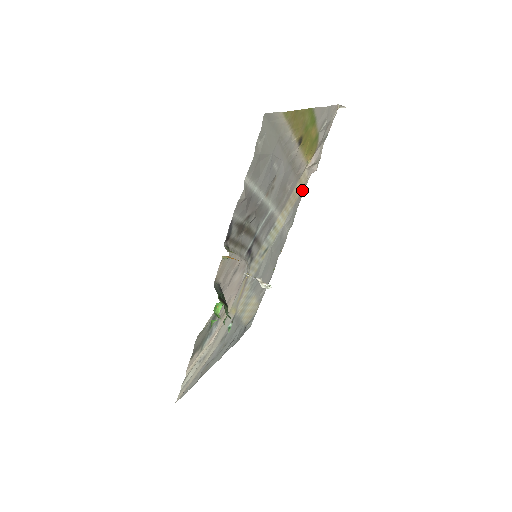
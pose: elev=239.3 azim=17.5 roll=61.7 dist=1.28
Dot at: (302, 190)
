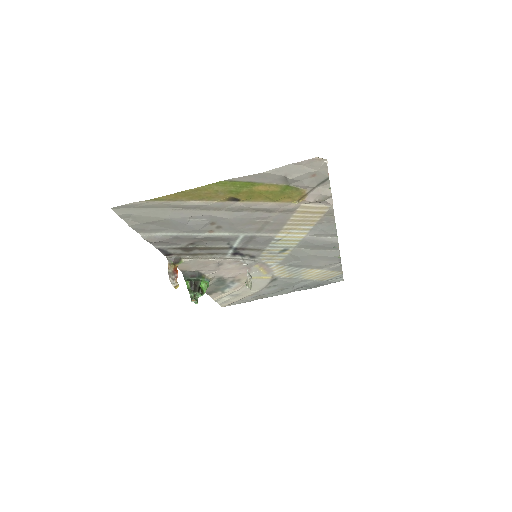
Dot at: (326, 213)
